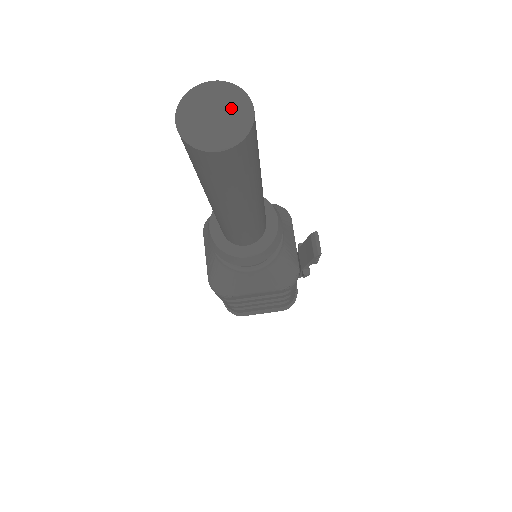
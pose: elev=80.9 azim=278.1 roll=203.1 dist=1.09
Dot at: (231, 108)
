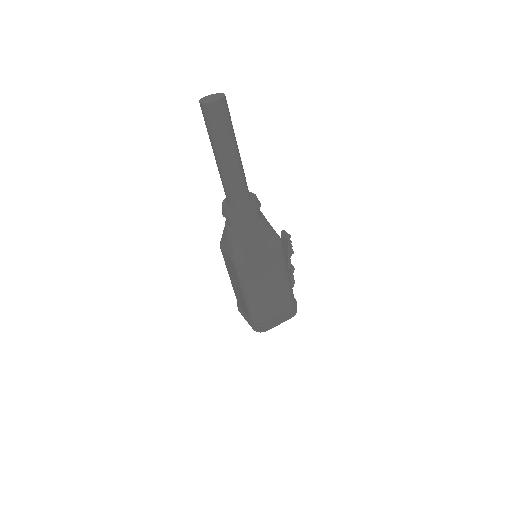
Dot at: (216, 96)
